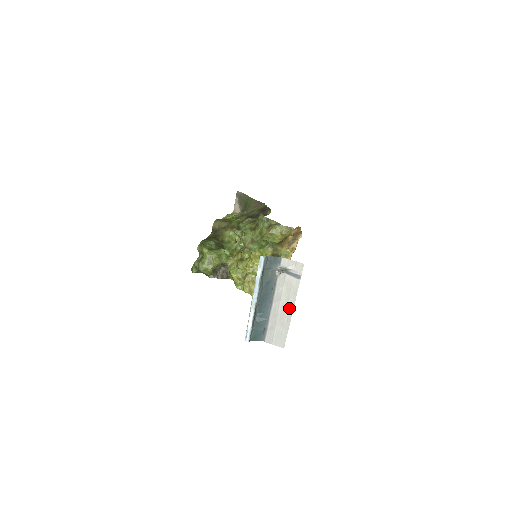
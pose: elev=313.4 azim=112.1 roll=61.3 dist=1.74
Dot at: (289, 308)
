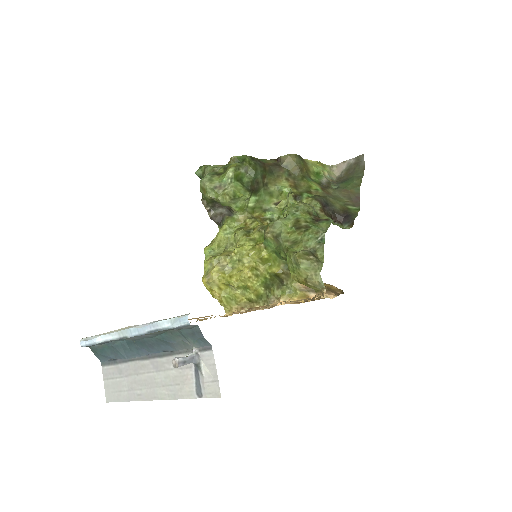
Dot at: (154, 392)
